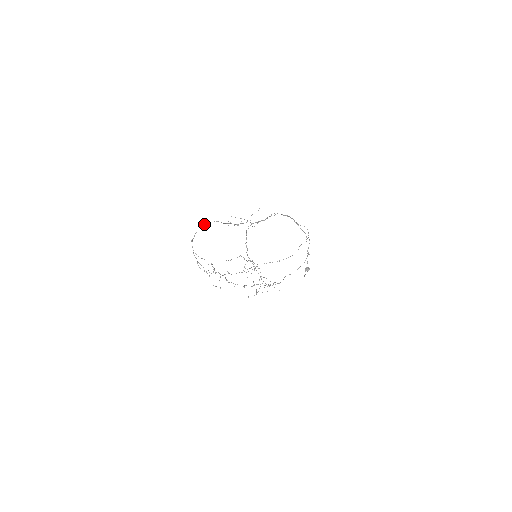
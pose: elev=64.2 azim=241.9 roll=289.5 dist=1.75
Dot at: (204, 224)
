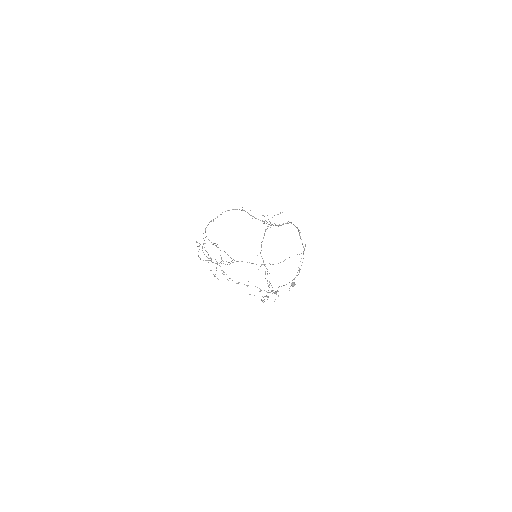
Dot at: (233, 209)
